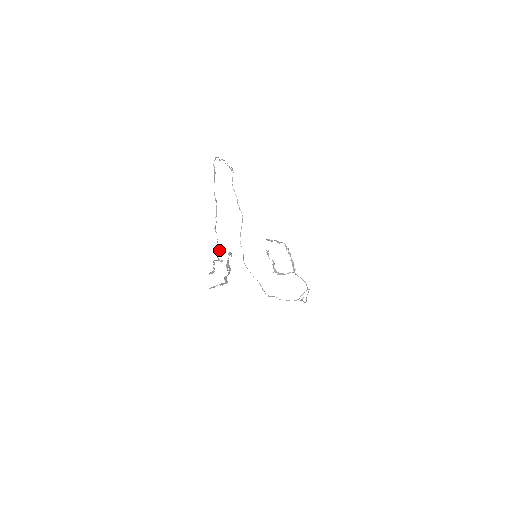
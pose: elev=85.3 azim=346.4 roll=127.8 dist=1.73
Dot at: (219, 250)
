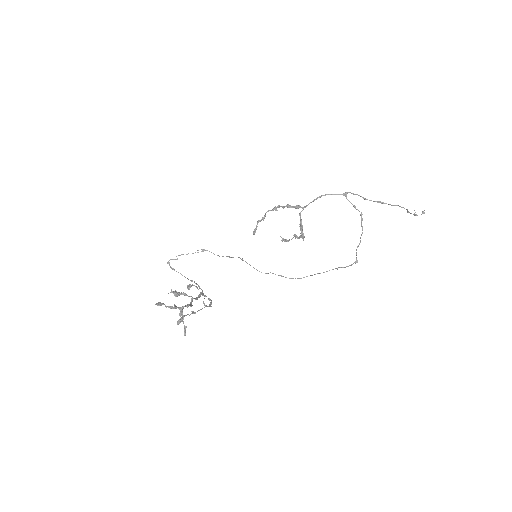
Dot at: occluded
